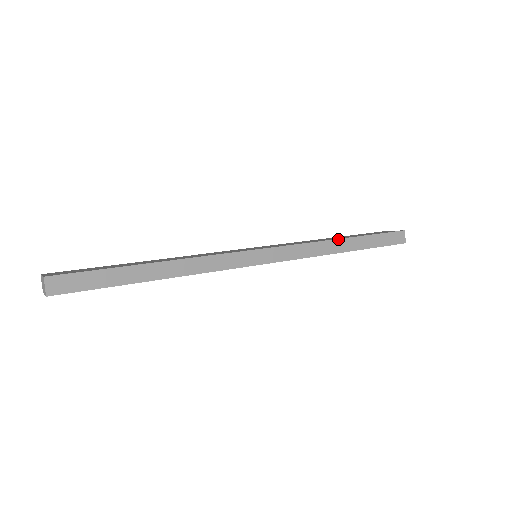
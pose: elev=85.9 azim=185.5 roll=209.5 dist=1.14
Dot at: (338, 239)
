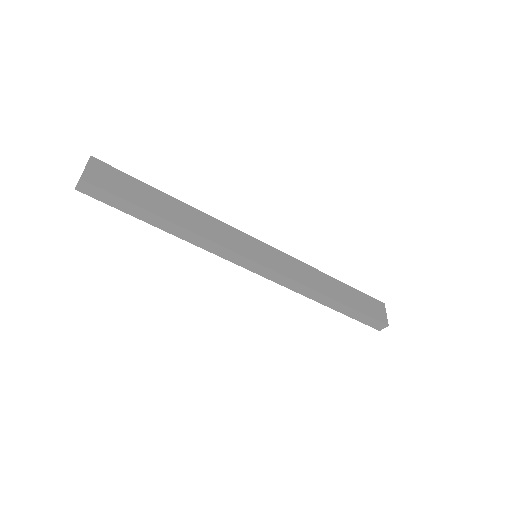
Dot at: (326, 296)
